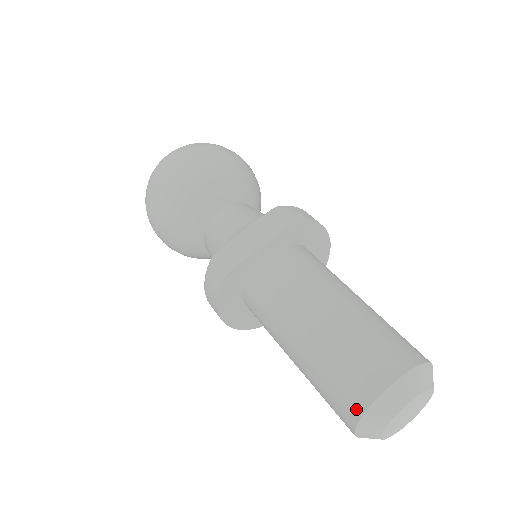
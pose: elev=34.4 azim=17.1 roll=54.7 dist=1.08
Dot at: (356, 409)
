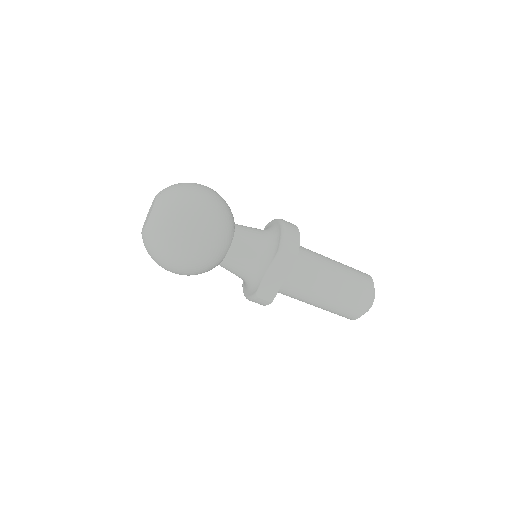
Dot at: (352, 318)
